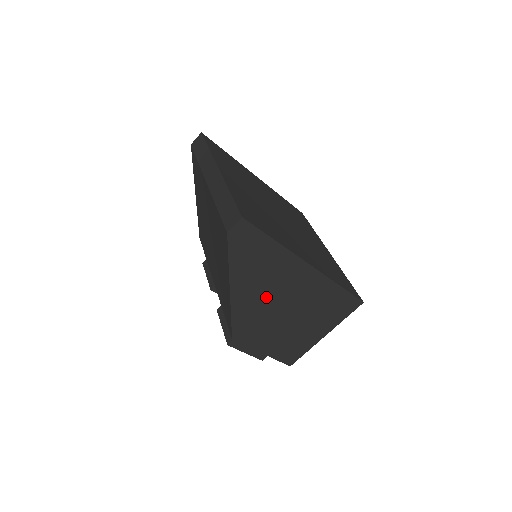
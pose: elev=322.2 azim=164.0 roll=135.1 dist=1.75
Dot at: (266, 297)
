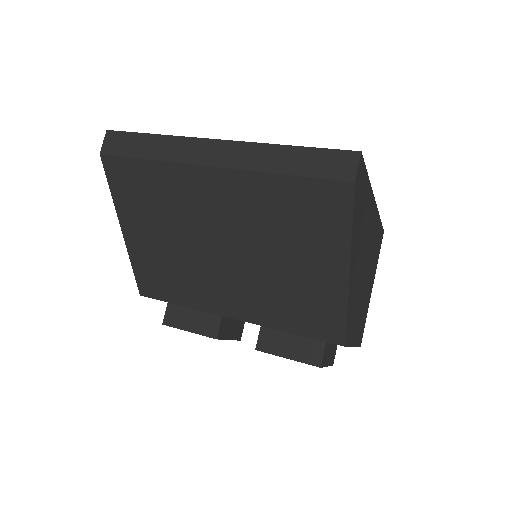
Dot at: (360, 265)
